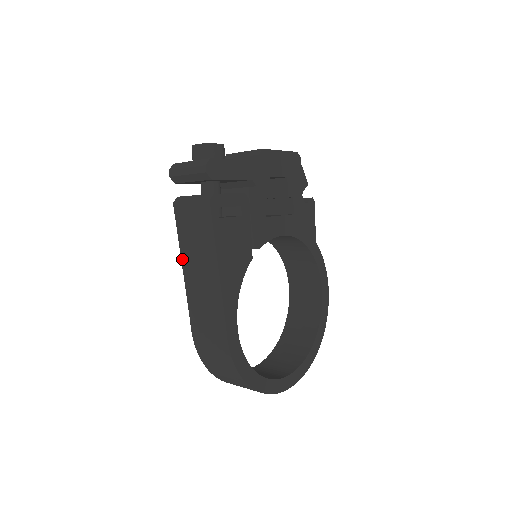
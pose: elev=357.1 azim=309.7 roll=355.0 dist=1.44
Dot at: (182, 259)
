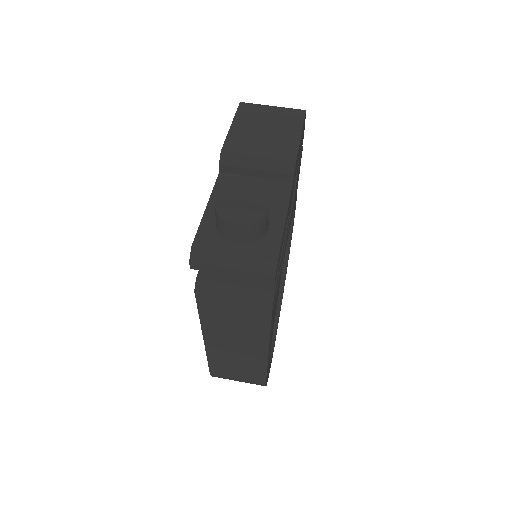
Dot at: (204, 331)
